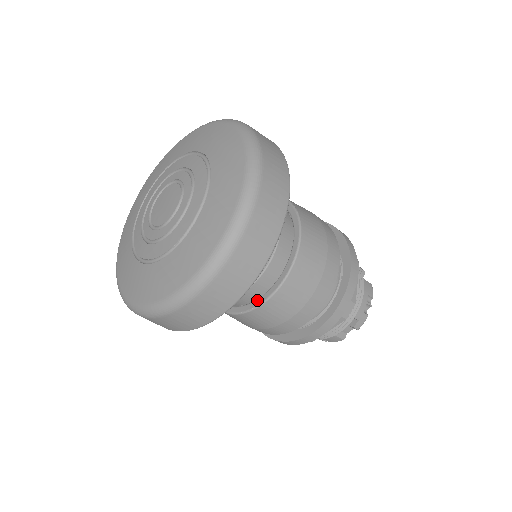
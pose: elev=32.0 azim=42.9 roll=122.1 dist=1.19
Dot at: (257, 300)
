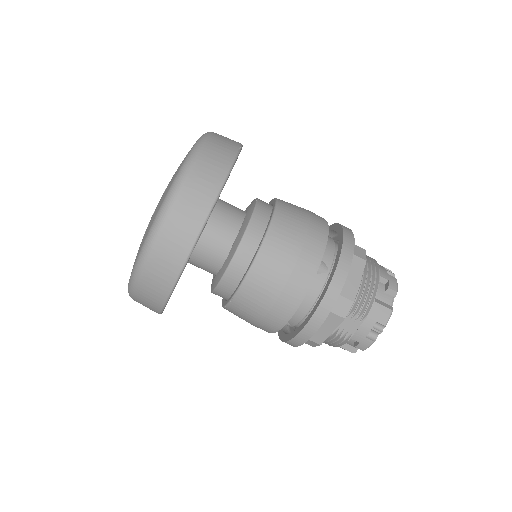
Dot at: (262, 238)
